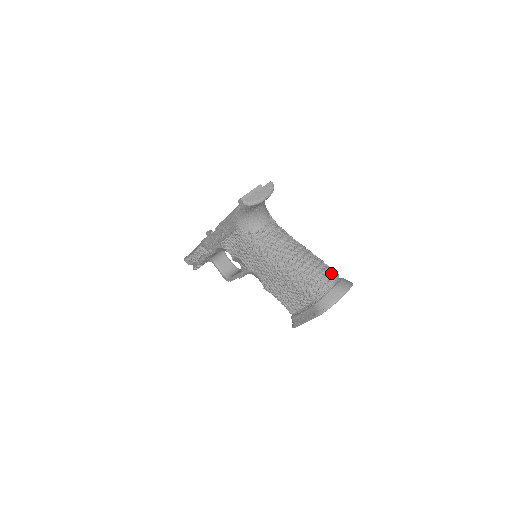
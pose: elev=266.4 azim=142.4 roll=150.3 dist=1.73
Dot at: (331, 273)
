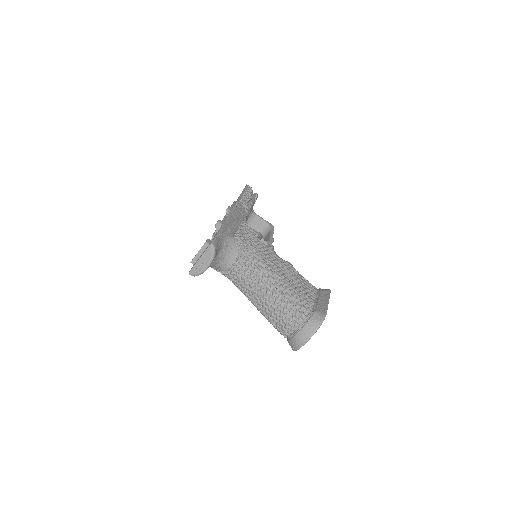
Dot at: (296, 316)
